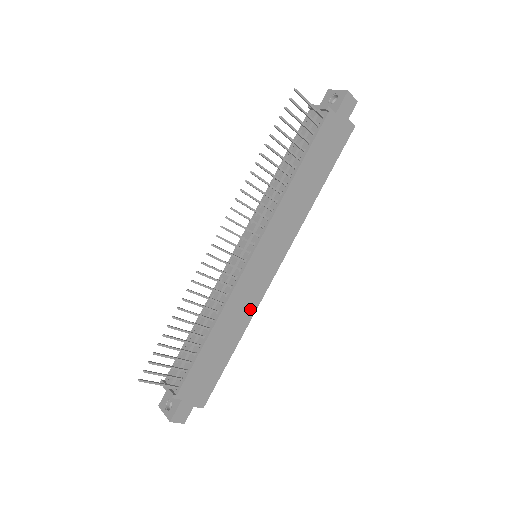
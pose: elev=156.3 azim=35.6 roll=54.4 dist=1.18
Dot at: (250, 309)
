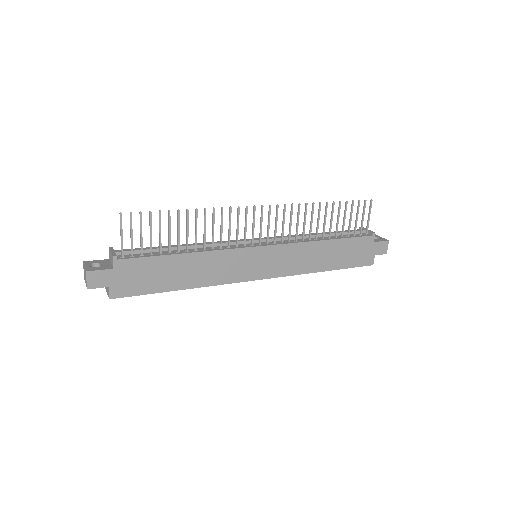
Dot at: (218, 278)
